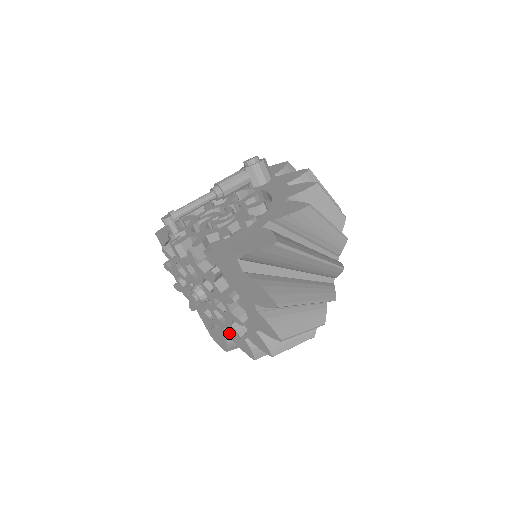
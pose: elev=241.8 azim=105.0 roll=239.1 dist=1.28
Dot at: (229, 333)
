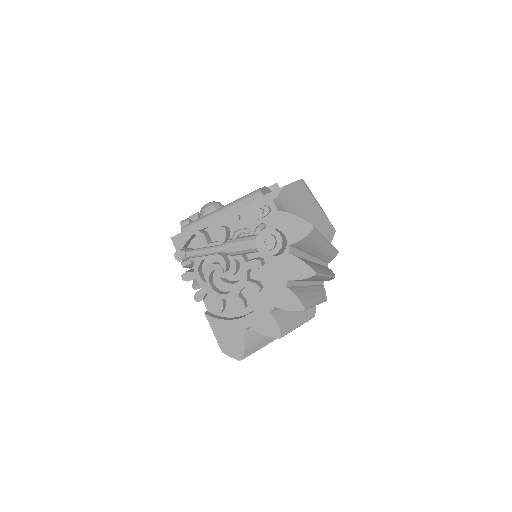
Dot at: occluded
